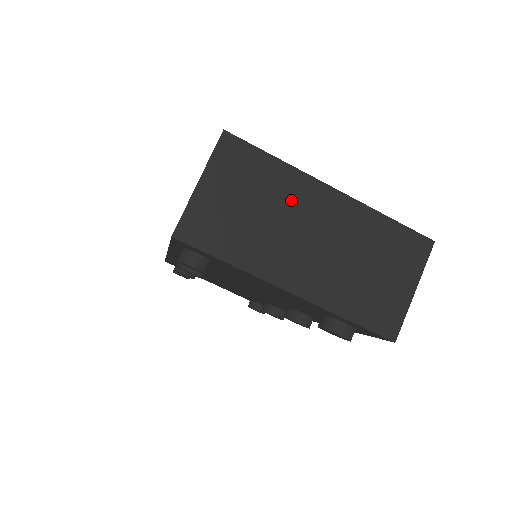
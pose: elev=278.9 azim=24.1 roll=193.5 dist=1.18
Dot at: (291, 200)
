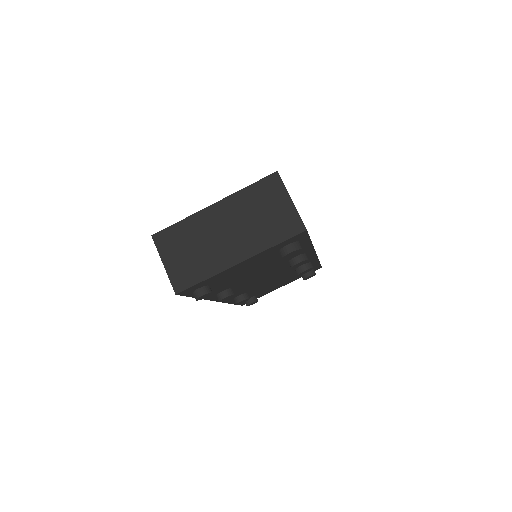
Dot at: (202, 229)
